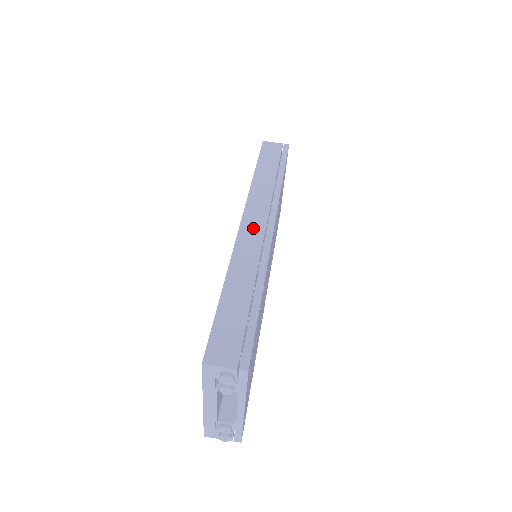
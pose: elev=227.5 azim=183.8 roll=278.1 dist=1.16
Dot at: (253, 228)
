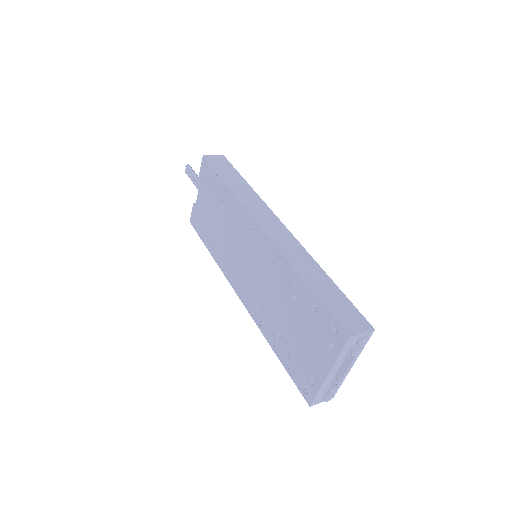
Dot at: (275, 231)
